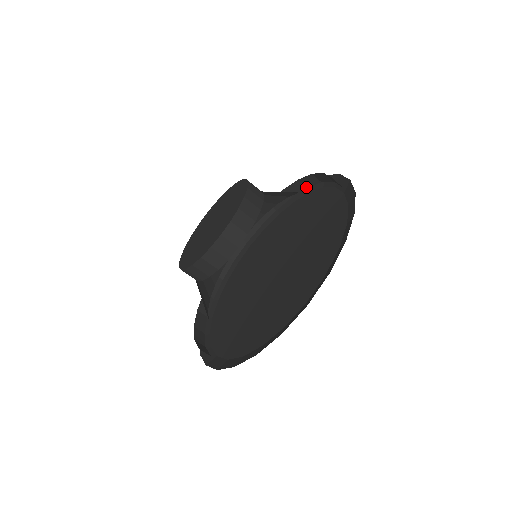
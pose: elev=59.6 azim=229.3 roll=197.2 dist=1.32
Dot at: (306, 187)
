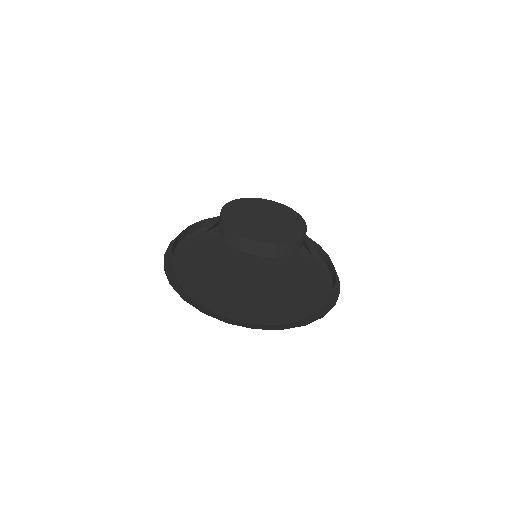
Dot at: occluded
